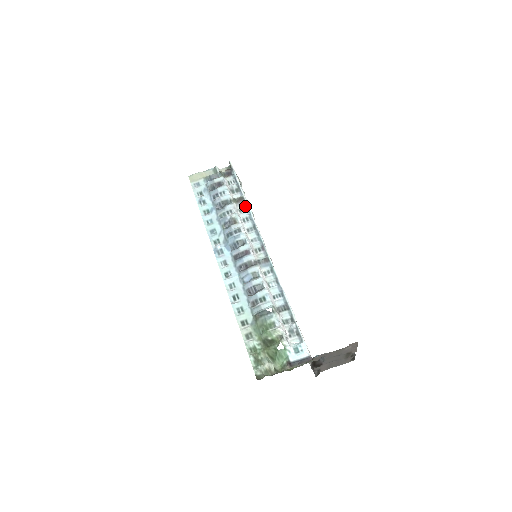
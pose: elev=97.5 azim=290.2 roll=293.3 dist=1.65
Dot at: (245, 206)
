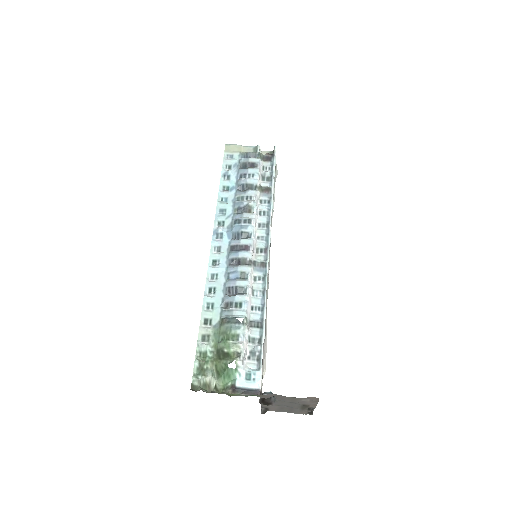
Dot at: (269, 199)
